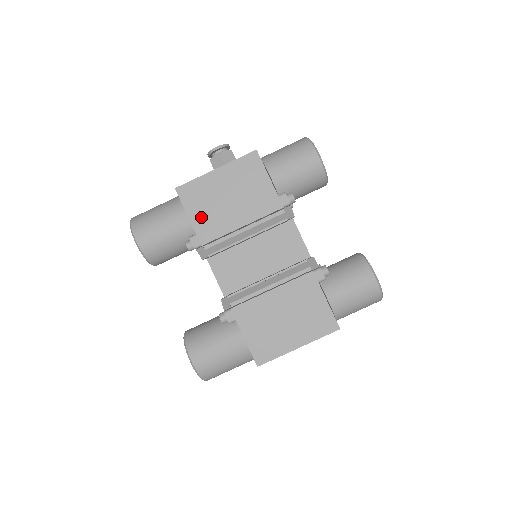
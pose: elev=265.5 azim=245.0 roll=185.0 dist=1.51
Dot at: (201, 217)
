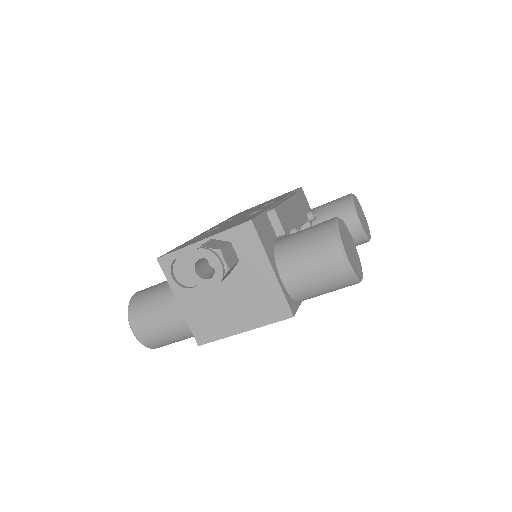
Dot at: occluded
